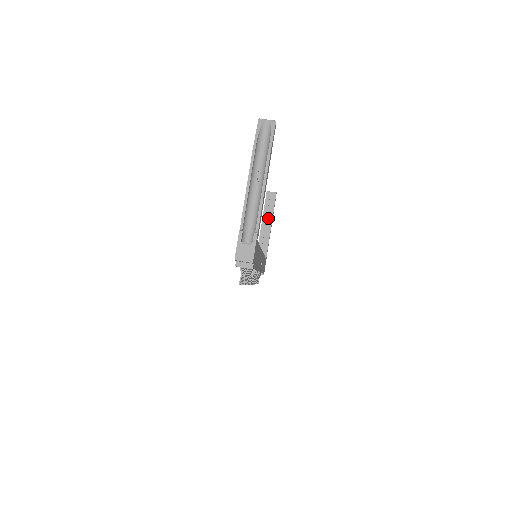
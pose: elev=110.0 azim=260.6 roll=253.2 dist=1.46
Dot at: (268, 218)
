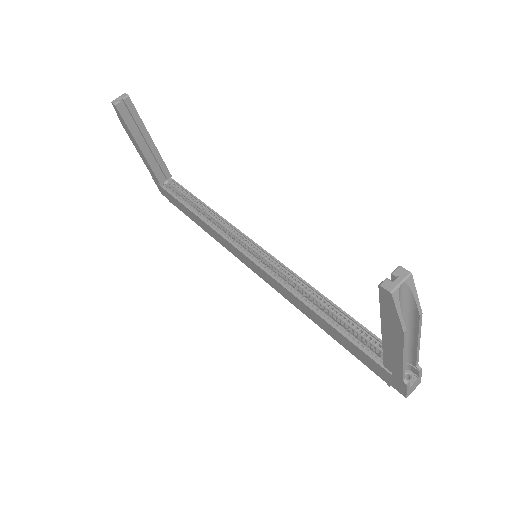
Dot at: (143, 136)
